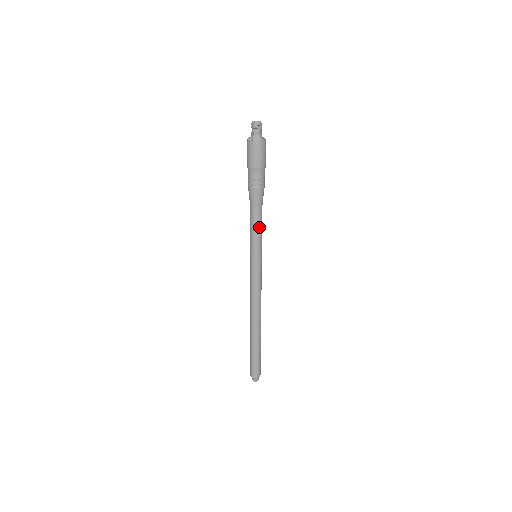
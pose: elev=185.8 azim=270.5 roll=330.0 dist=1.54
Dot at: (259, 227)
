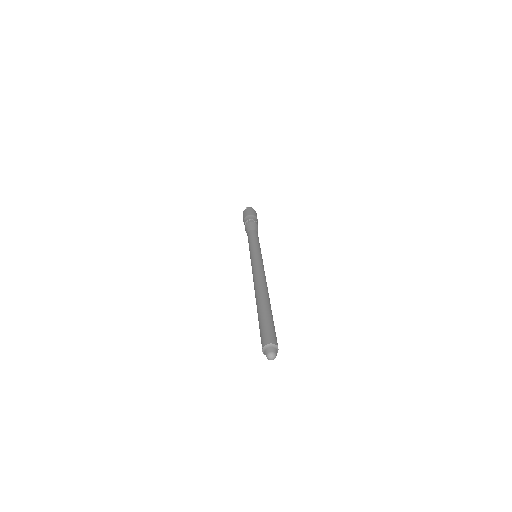
Dot at: (257, 239)
